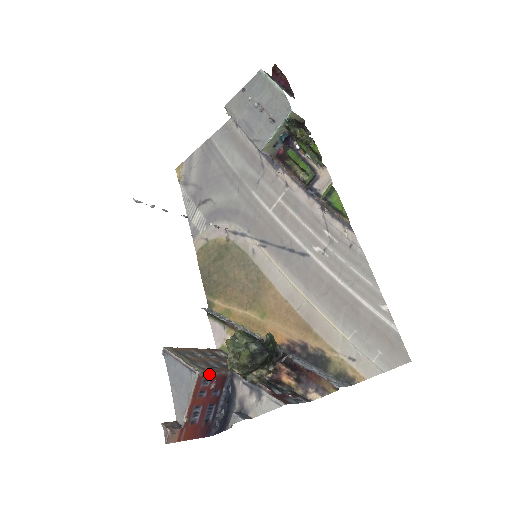
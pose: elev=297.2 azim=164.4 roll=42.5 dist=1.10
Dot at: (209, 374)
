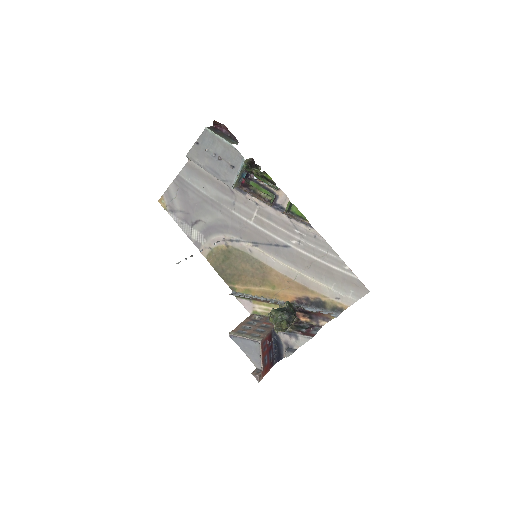
Dot at: (264, 338)
